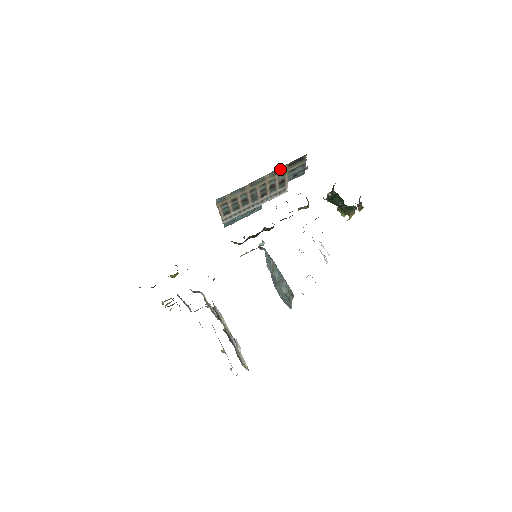
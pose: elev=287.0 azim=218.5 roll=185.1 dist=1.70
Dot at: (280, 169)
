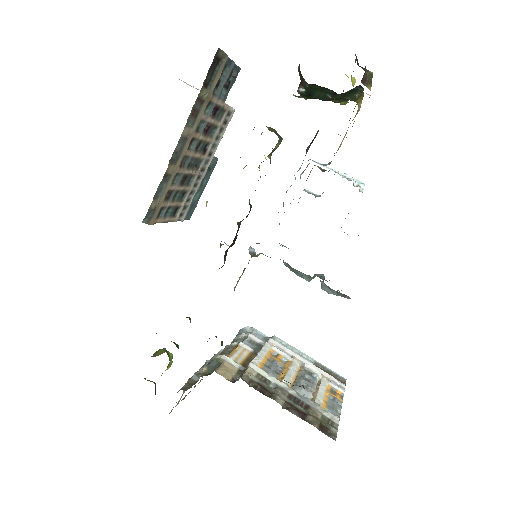
Dot at: (196, 104)
